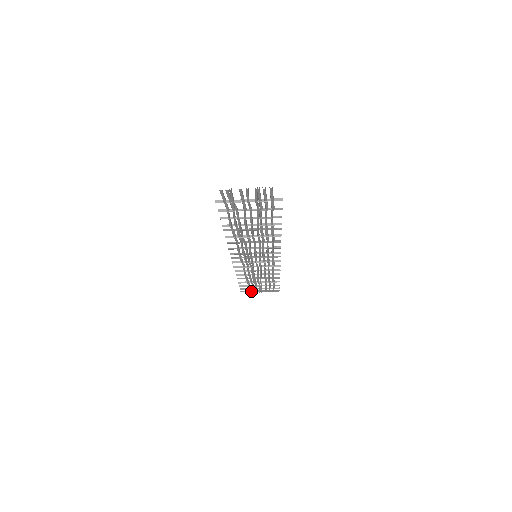
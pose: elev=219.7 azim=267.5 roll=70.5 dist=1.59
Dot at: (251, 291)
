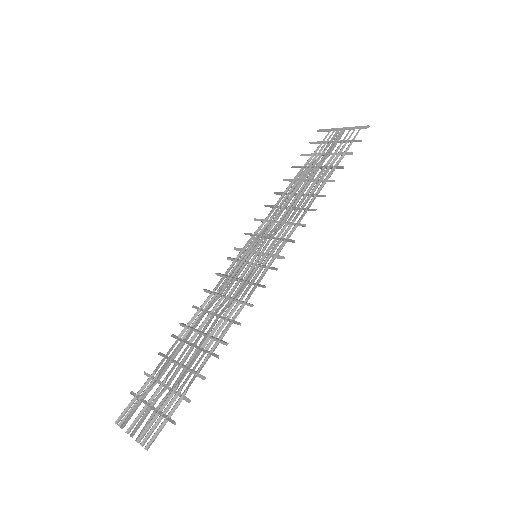
Dot at: (330, 130)
